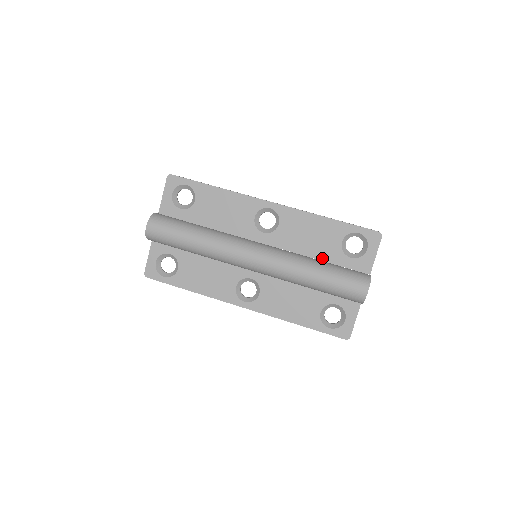
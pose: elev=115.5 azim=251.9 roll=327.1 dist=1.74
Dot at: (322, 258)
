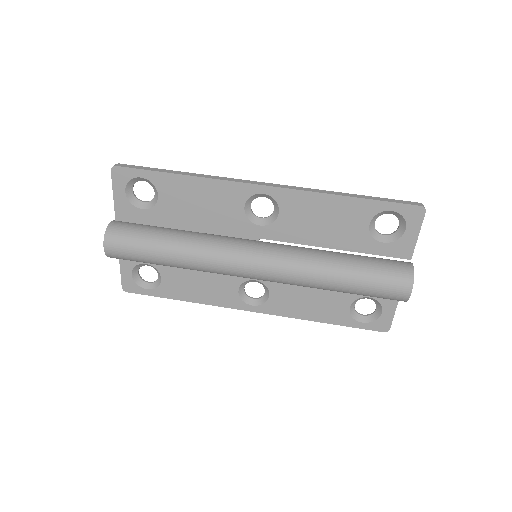
Dot at: (344, 247)
